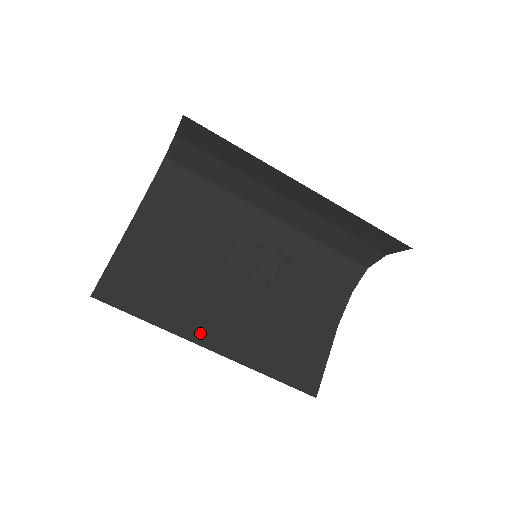
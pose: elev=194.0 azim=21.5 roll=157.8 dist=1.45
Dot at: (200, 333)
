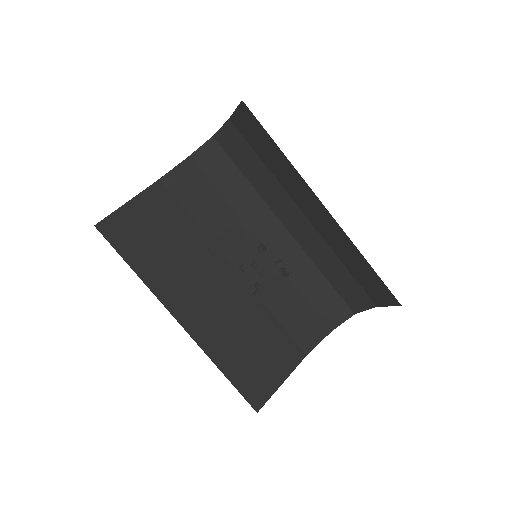
Dot at: (176, 302)
